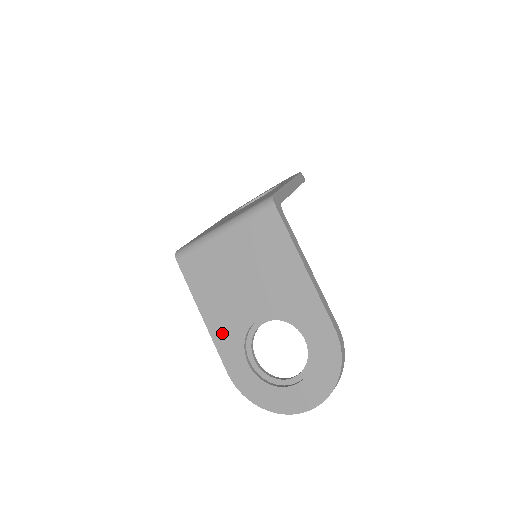
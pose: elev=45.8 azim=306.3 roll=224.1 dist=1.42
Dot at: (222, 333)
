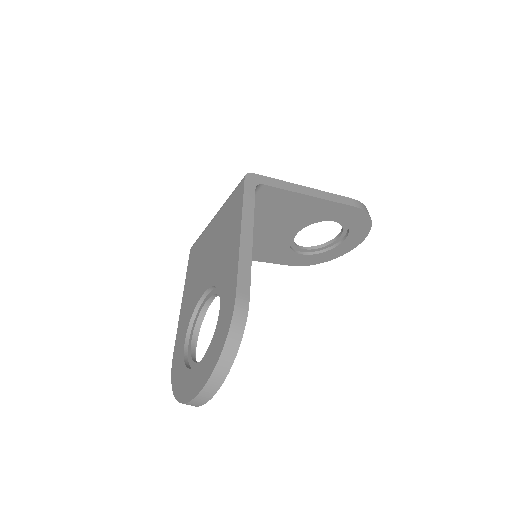
Dot at: (184, 313)
